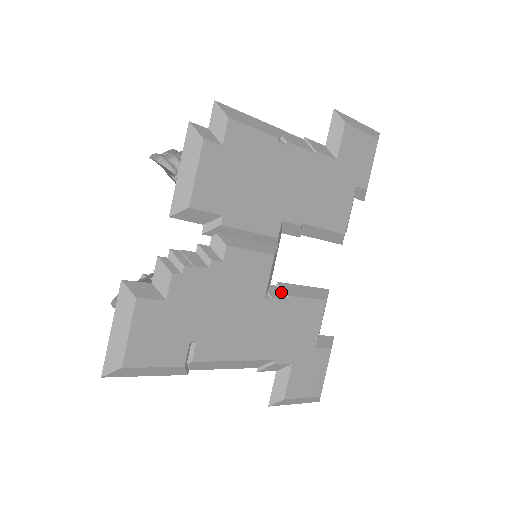
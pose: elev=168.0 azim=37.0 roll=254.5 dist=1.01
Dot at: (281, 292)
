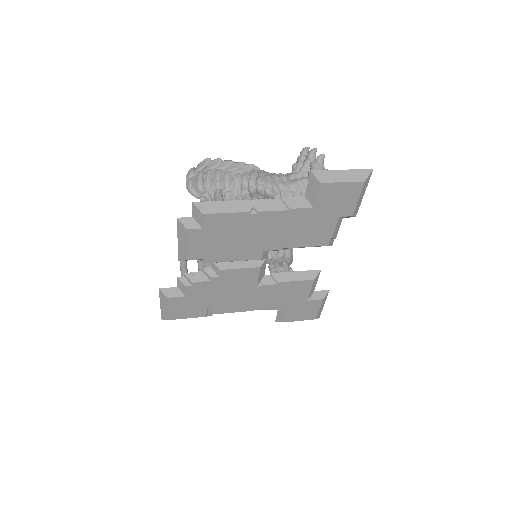
Dot at: (273, 279)
